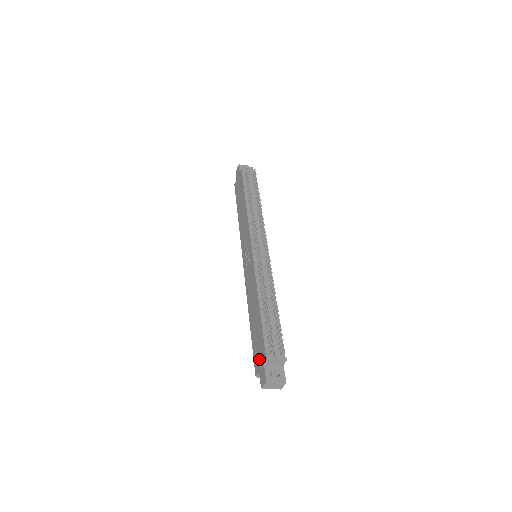
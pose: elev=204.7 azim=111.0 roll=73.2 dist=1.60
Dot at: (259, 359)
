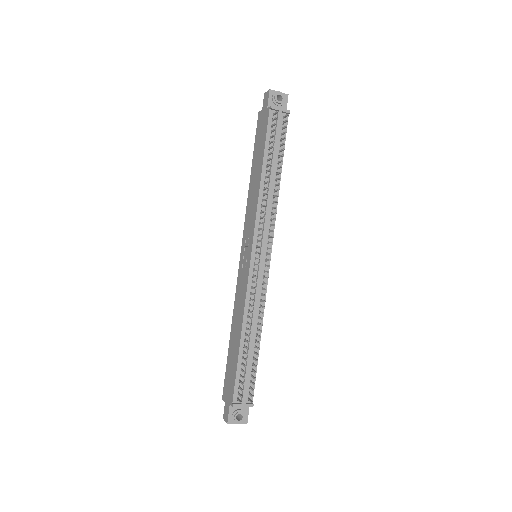
Dot at: (228, 391)
